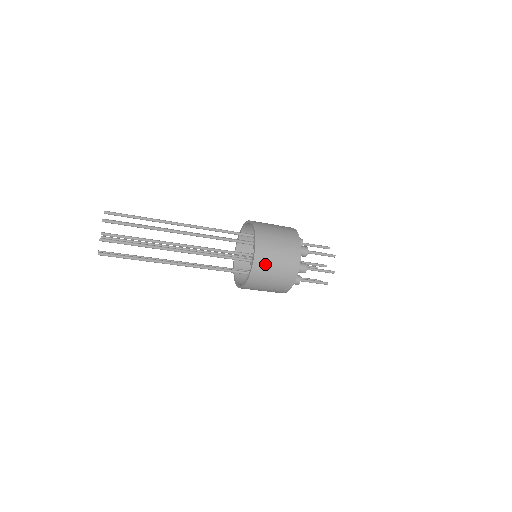
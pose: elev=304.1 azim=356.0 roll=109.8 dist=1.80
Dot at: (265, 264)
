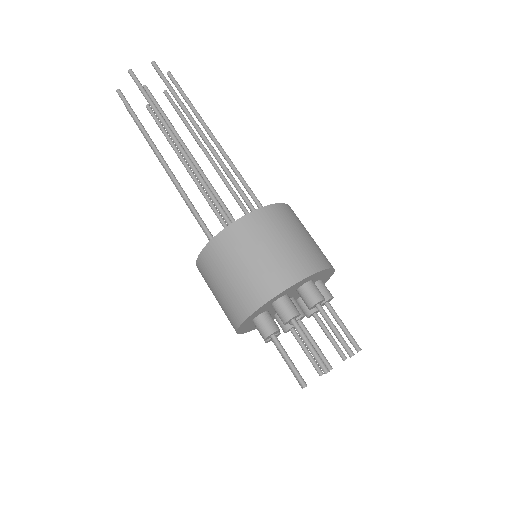
Dot at: (209, 272)
